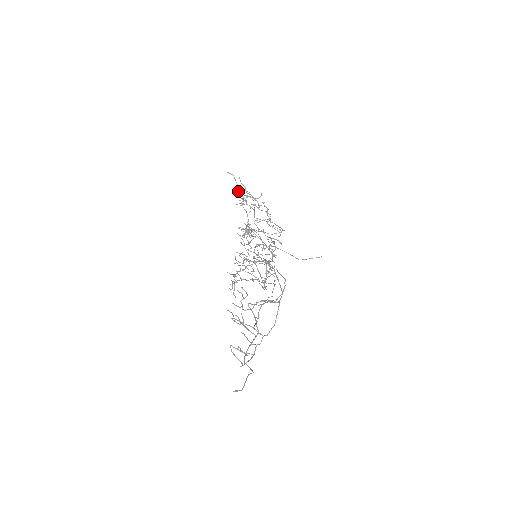
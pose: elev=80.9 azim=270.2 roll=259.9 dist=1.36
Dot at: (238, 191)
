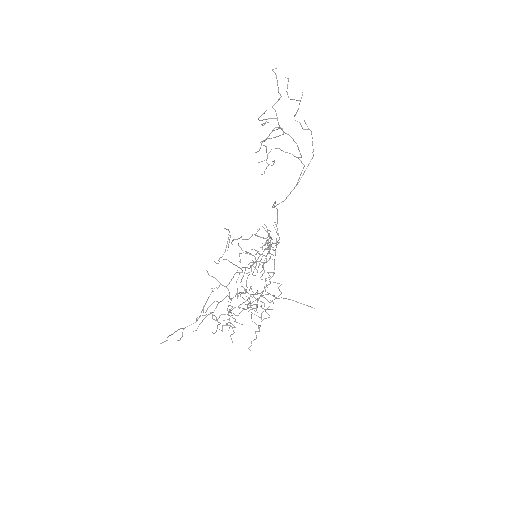
Dot at: occluded
